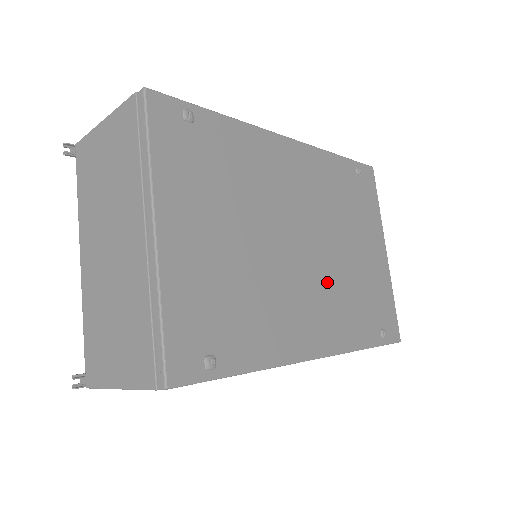
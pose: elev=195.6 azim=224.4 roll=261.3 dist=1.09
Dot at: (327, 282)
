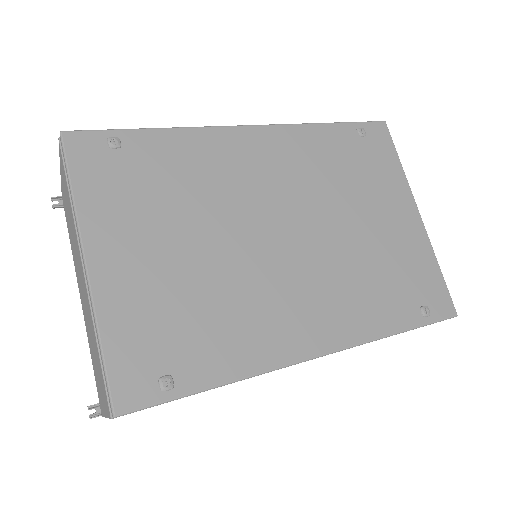
Dot at: (325, 269)
